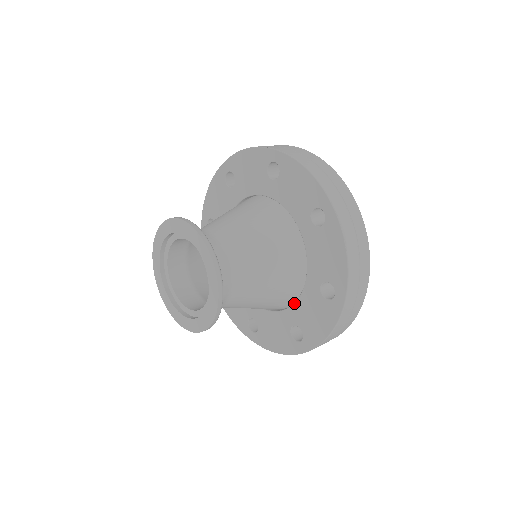
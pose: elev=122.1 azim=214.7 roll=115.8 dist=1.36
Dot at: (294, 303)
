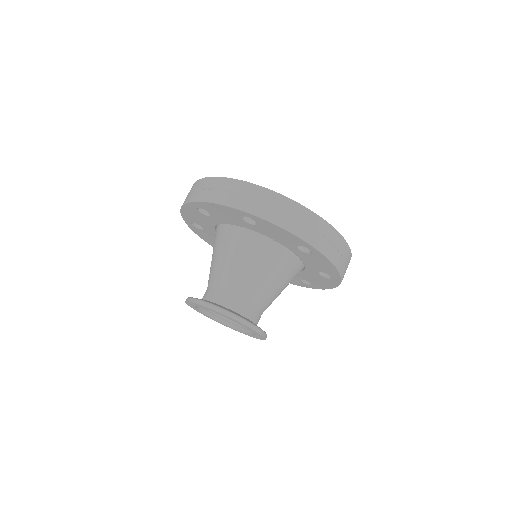
Dot at: (299, 273)
